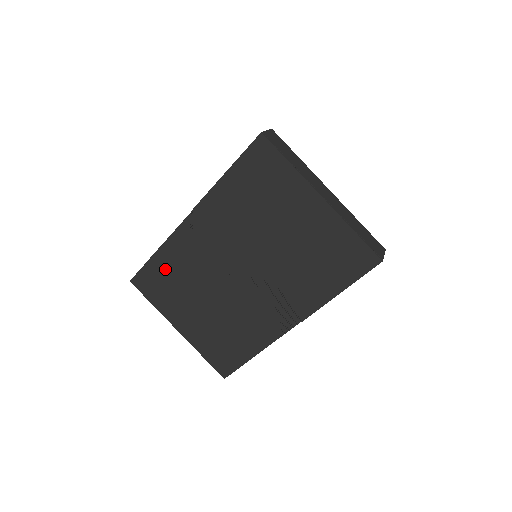
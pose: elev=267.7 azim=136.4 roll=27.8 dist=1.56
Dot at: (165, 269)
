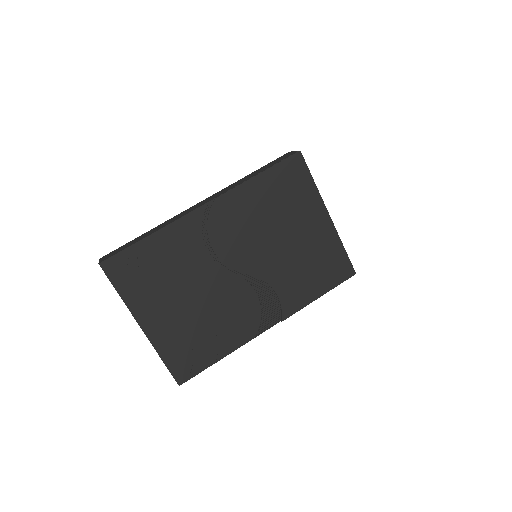
Dot at: (155, 255)
